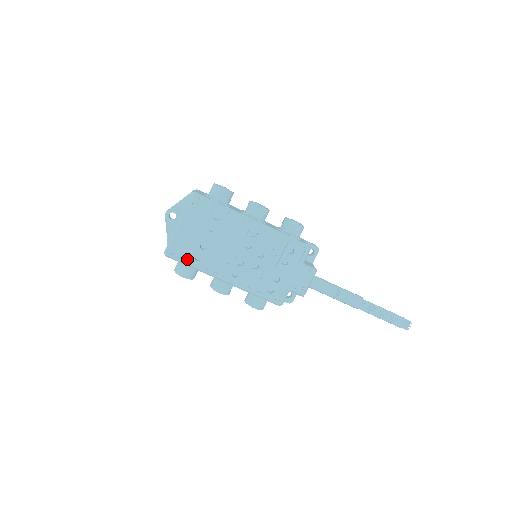
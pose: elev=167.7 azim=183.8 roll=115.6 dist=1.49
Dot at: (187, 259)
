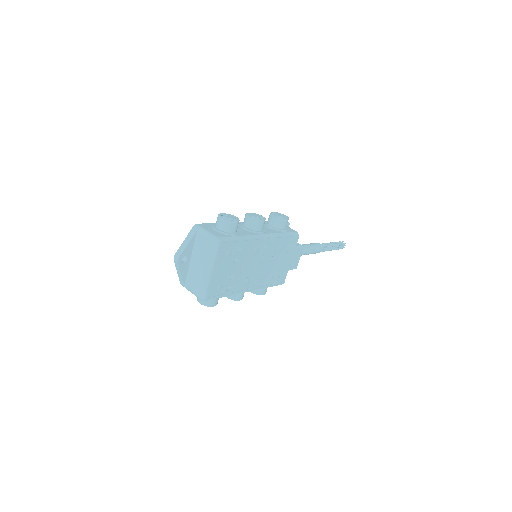
Dot at: (221, 294)
